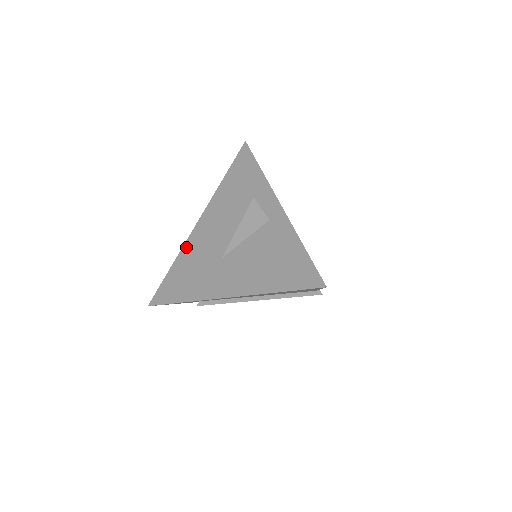
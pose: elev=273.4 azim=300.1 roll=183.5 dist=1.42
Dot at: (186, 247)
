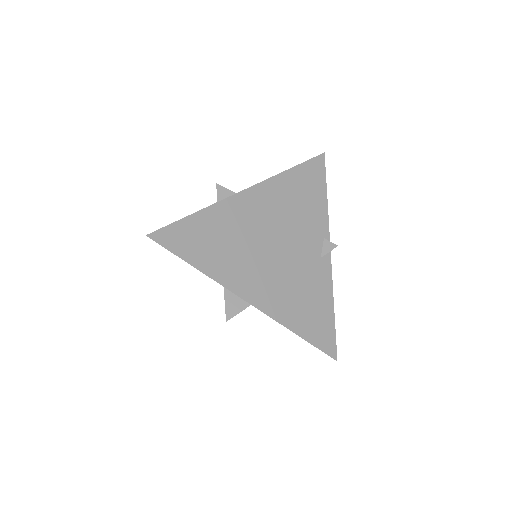
Dot at: occluded
